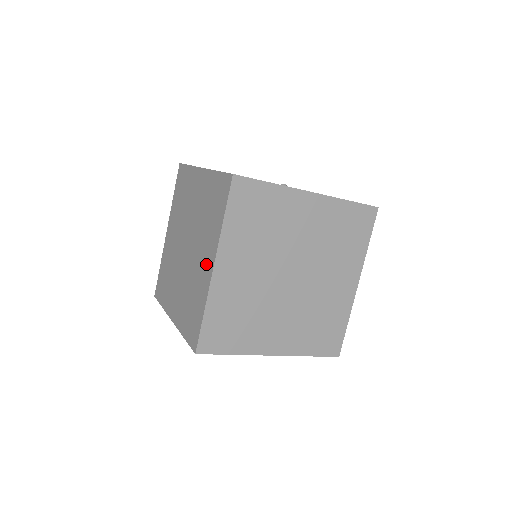
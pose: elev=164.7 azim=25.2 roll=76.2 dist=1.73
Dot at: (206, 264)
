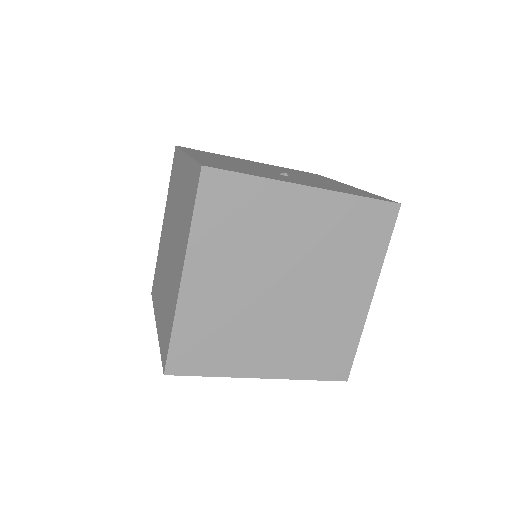
Dot at: (178, 271)
